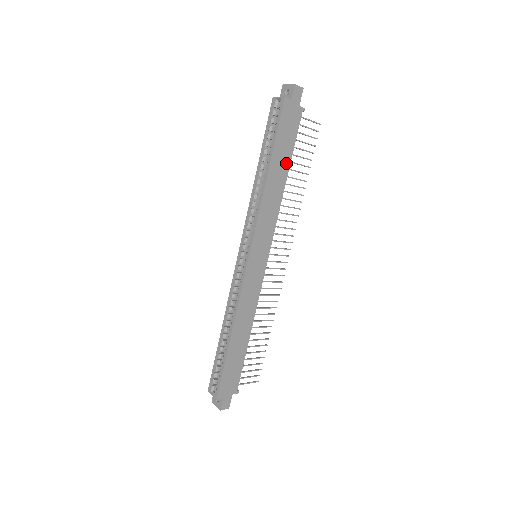
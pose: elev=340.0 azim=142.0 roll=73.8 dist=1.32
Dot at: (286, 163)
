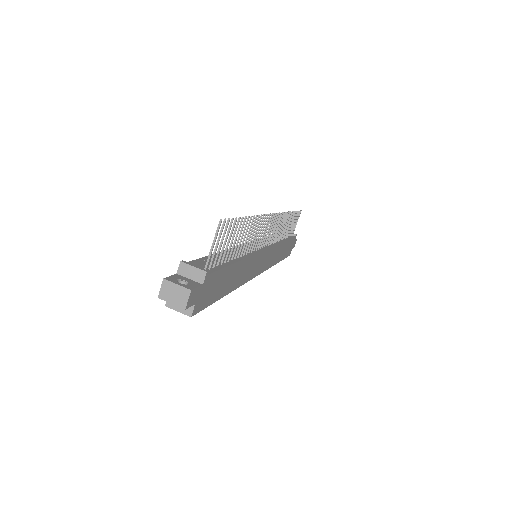
Dot at: (232, 270)
